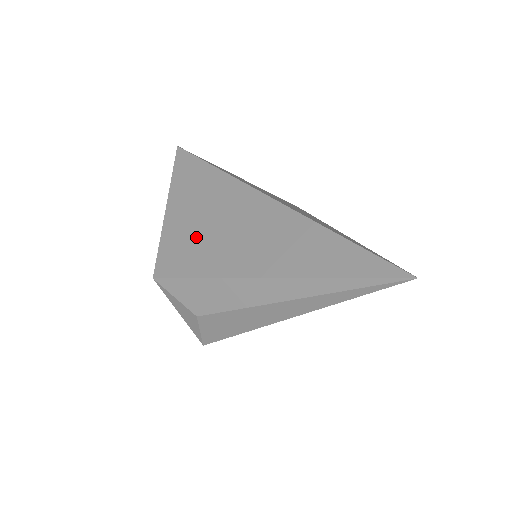
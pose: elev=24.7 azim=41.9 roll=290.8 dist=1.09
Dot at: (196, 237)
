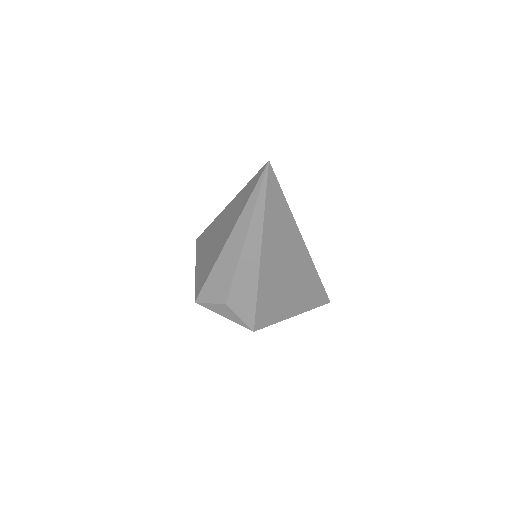
Dot at: (205, 262)
